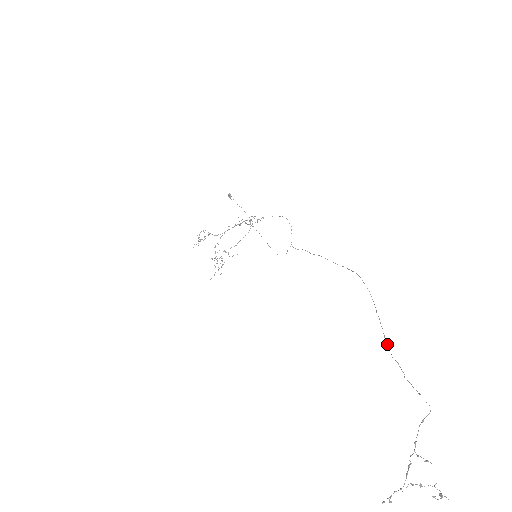
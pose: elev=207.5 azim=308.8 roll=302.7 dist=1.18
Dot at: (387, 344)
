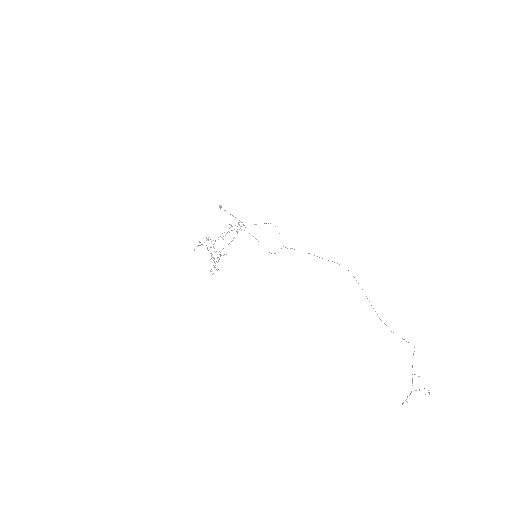
Dot at: occluded
